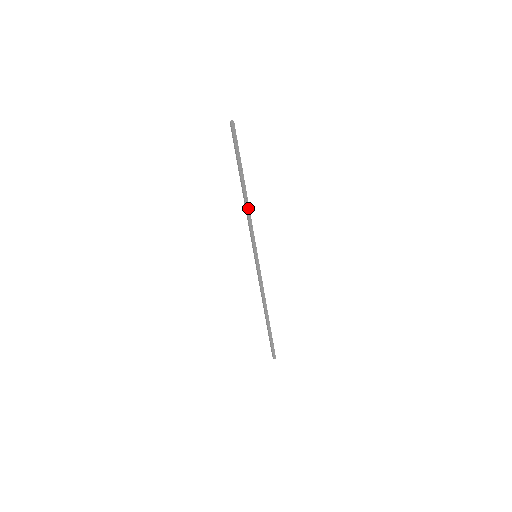
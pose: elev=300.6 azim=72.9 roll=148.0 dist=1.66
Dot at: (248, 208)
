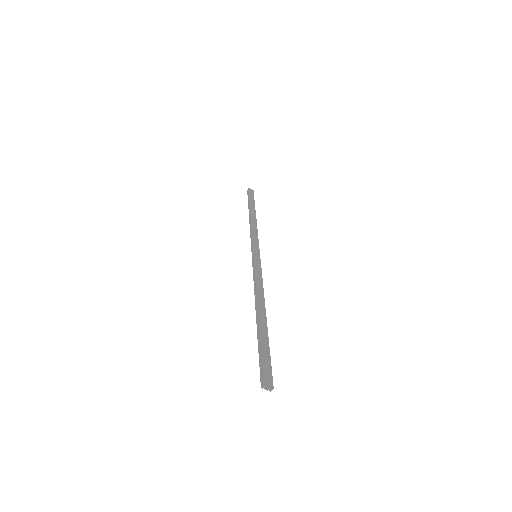
Dot at: (263, 298)
